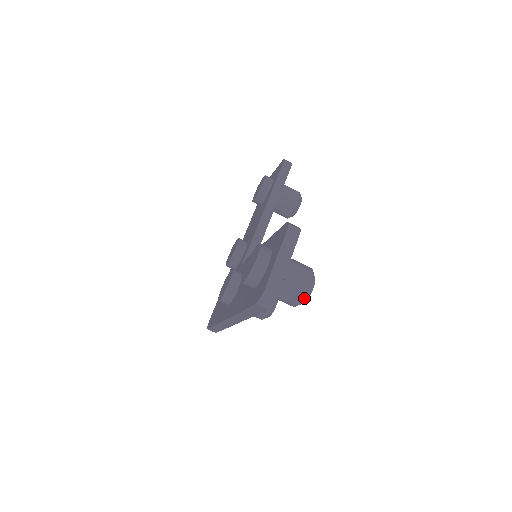
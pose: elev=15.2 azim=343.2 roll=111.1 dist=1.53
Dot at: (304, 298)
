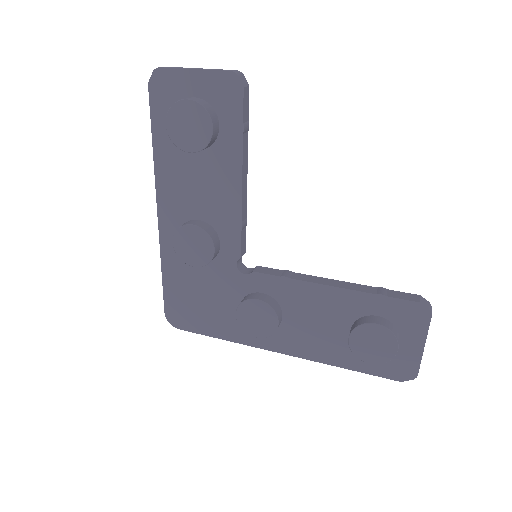
Dot at: occluded
